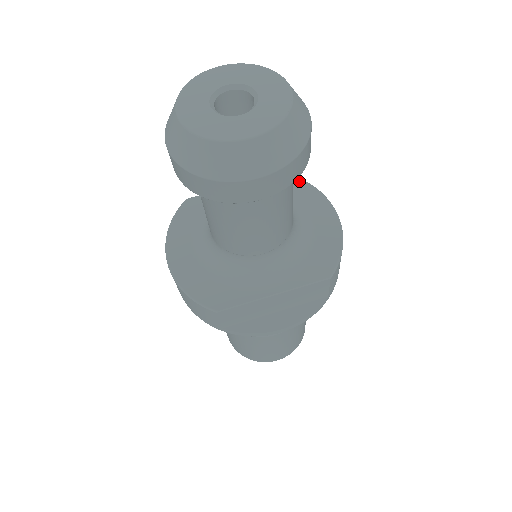
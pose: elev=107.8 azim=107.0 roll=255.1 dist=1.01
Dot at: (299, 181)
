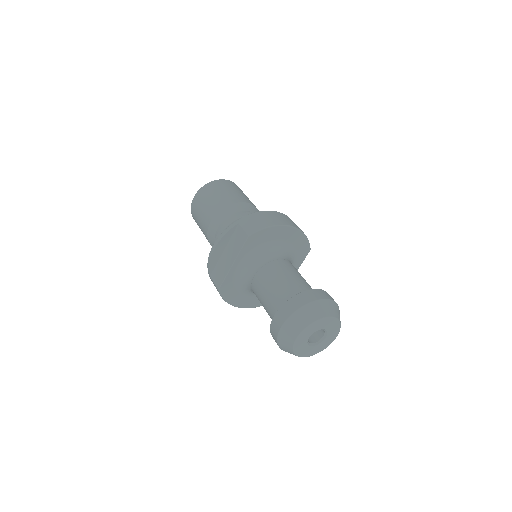
Dot at: (261, 232)
